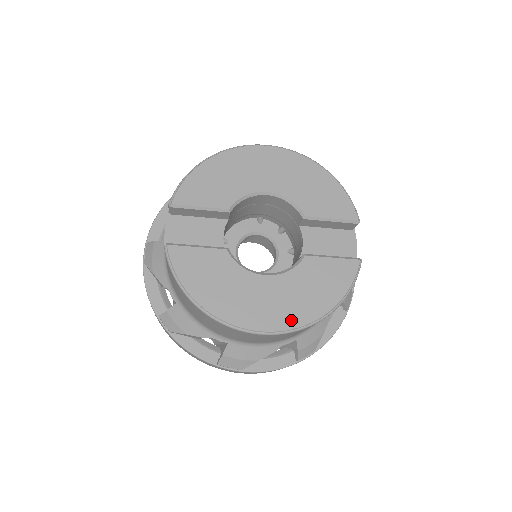
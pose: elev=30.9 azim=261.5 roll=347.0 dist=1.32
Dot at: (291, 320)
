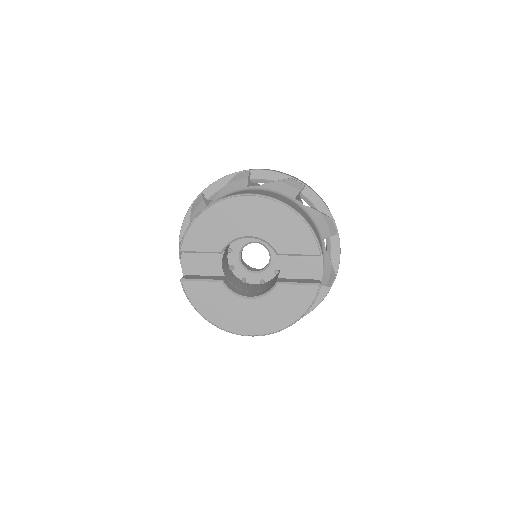
Dot at: (267, 328)
